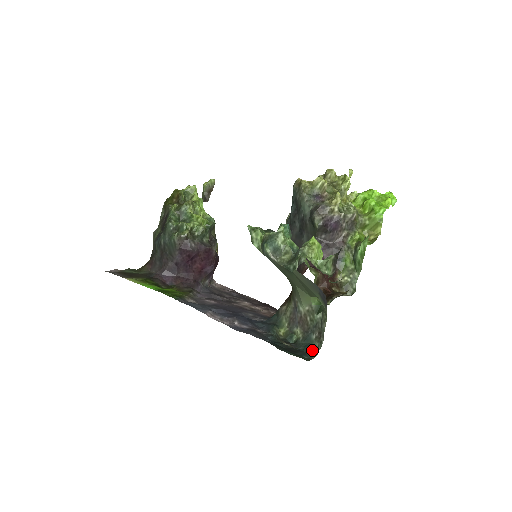
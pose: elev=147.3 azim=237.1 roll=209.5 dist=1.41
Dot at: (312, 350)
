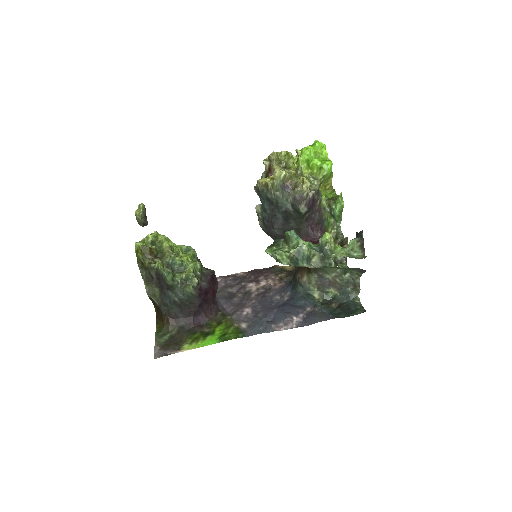
Dot at: (354, 298)
